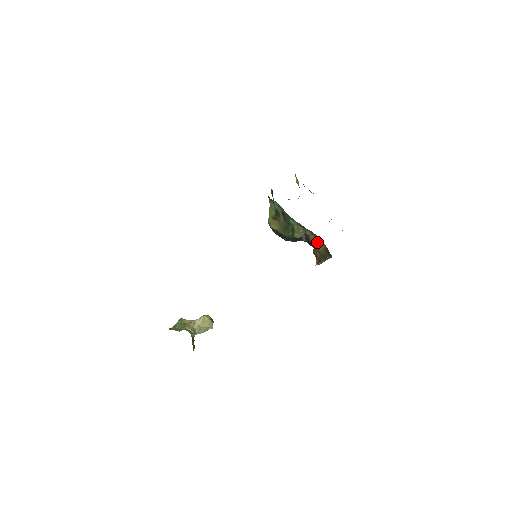
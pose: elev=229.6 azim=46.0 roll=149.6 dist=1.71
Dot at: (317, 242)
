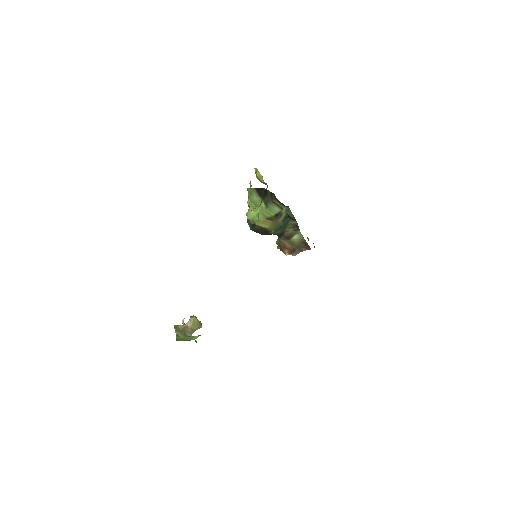
Dot at: (294, 236)
